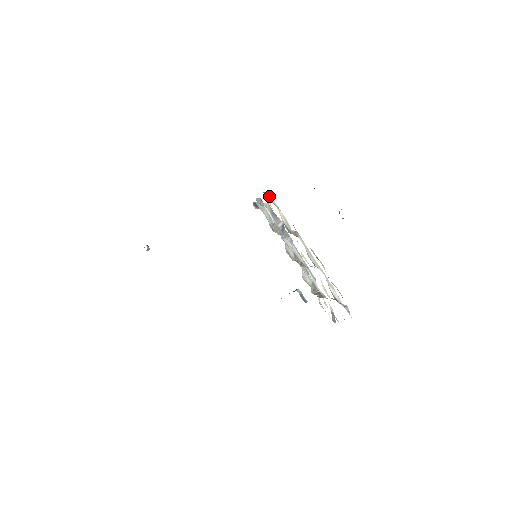
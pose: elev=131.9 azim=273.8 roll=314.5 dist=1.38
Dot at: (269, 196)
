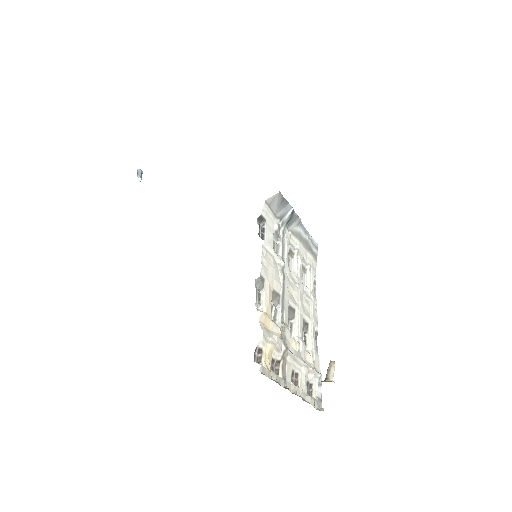
Dot at: (262, 343)
